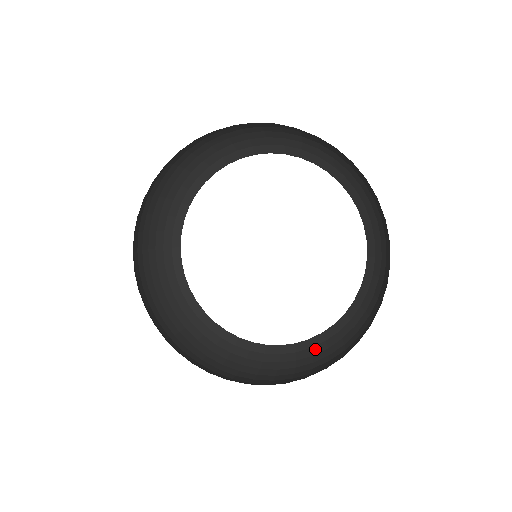
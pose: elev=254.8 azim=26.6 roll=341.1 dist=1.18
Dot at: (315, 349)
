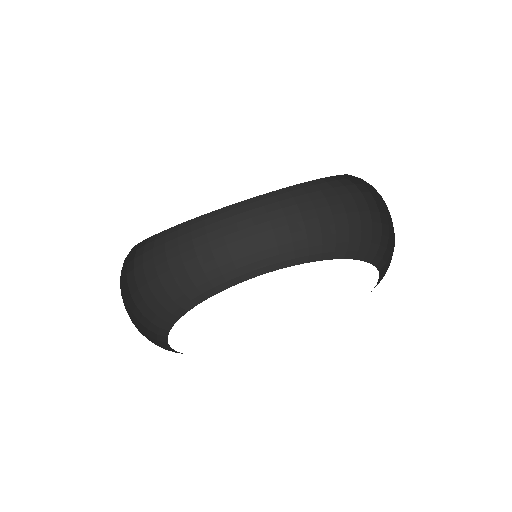
Dot at: occluded
